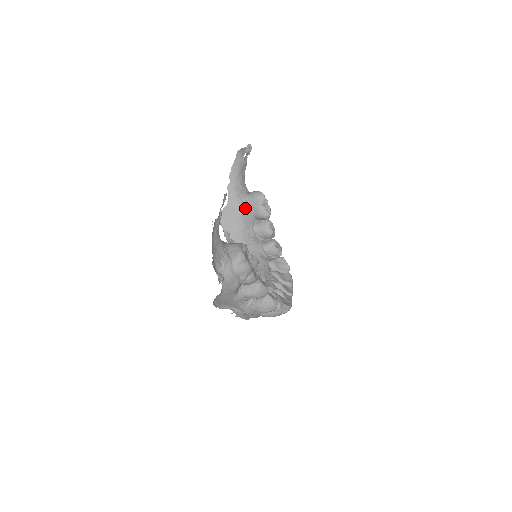
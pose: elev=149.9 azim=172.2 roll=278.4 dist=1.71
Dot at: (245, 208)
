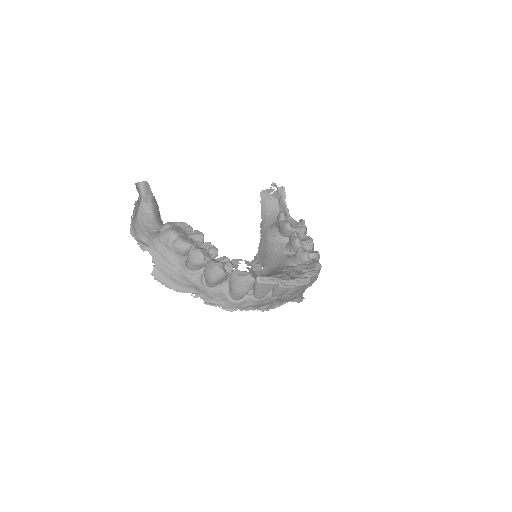
Dot at: (273, 232)
